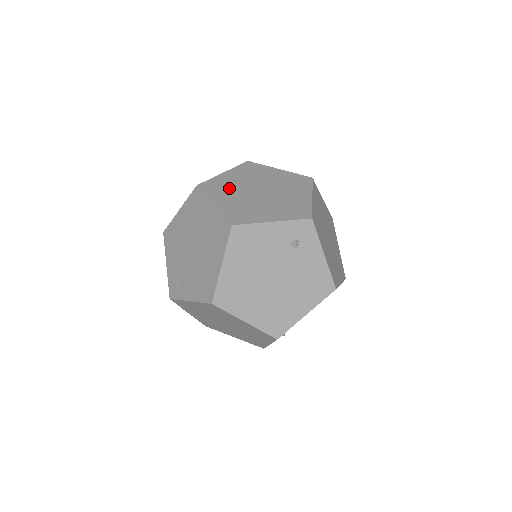
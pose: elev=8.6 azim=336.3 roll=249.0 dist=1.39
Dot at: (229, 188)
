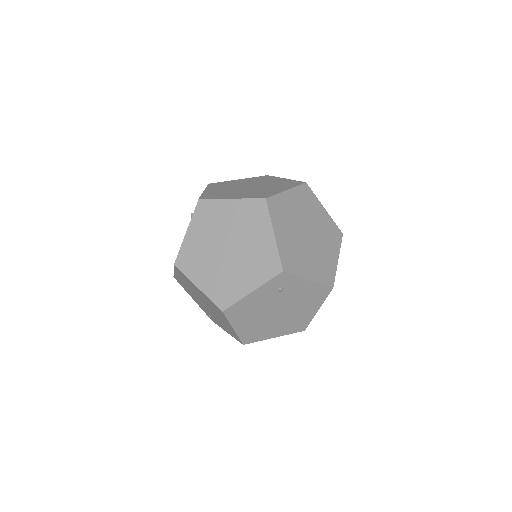
Dot at: (200, 257)
